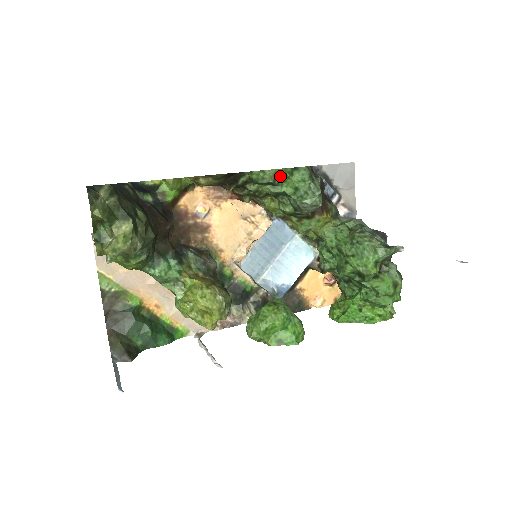
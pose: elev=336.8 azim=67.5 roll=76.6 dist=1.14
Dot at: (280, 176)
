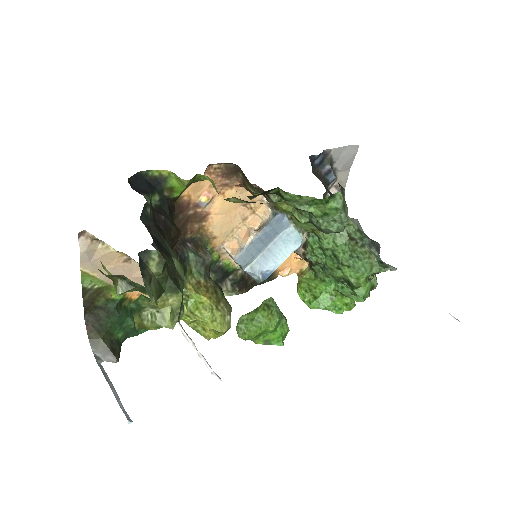
Dot at: occluded
